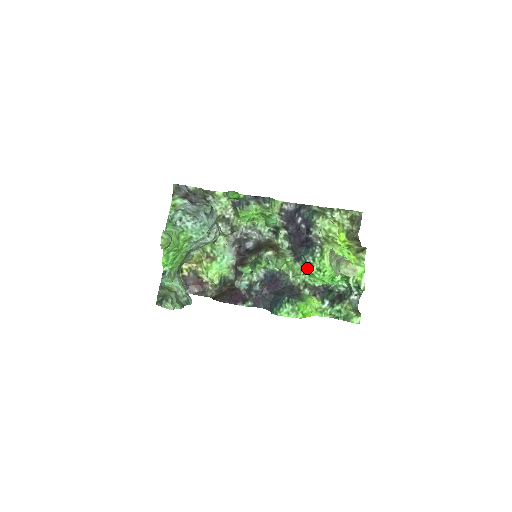
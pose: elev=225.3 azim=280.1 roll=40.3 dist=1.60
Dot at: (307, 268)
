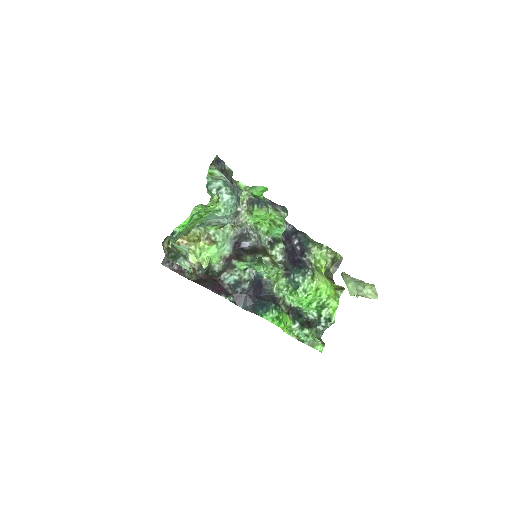
Dot at: (292, 286)
